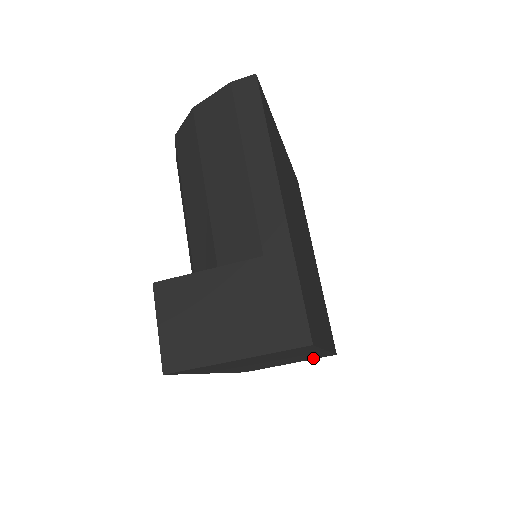
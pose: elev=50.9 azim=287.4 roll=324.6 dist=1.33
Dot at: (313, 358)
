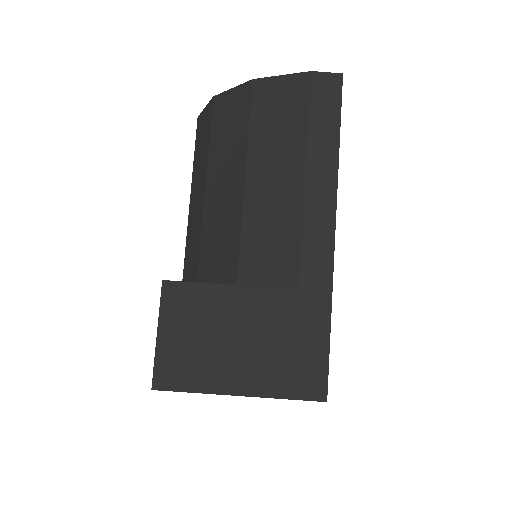
Dot at: occluded
